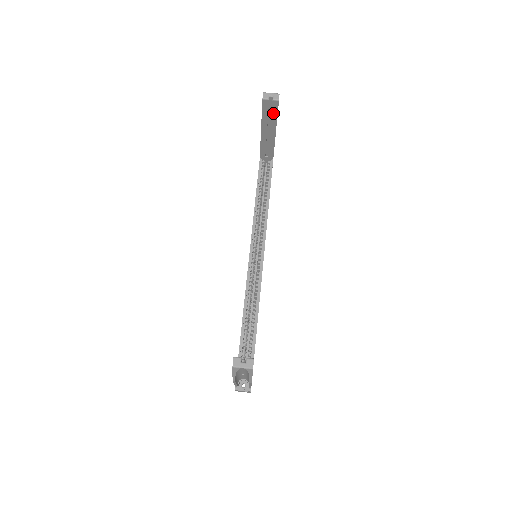
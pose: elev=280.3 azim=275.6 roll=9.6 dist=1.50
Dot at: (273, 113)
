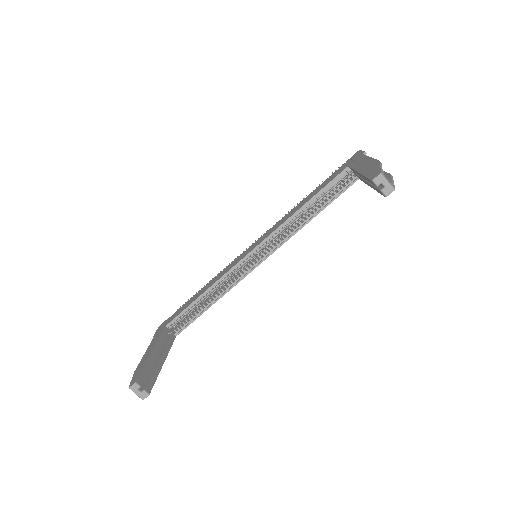
Dot at: occluded
